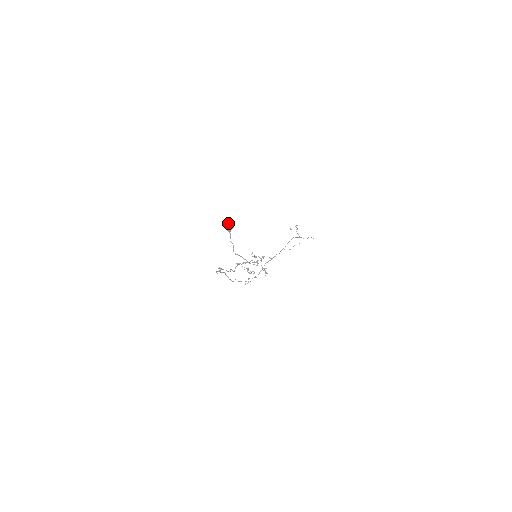
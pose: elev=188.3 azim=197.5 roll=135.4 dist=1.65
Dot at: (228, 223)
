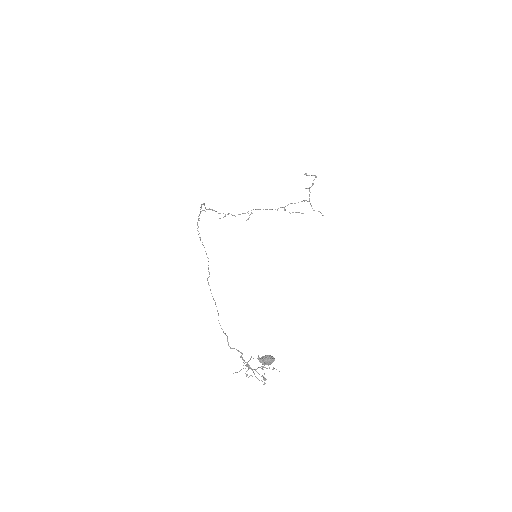
Dot at: (266, 361)
